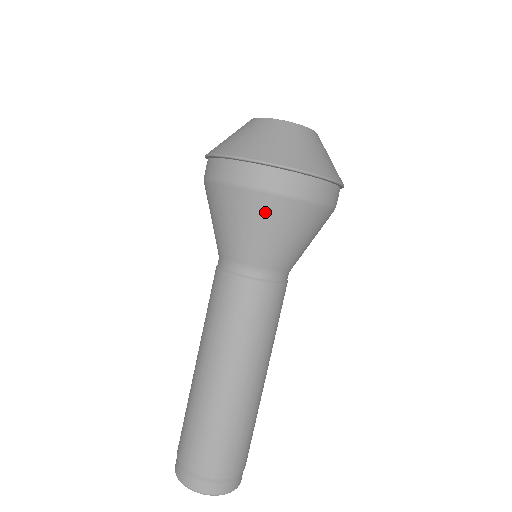
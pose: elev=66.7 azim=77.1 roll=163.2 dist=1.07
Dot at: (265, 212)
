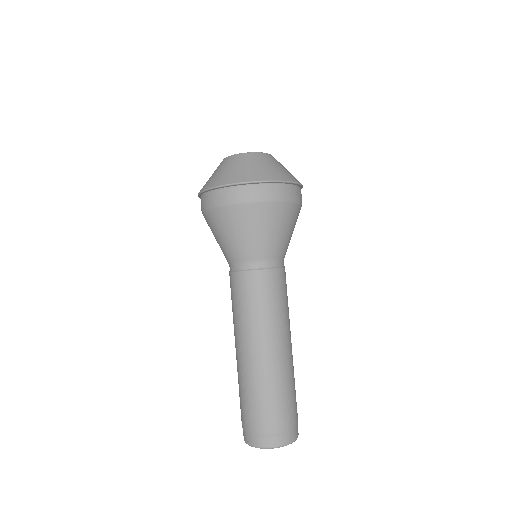
Dot at: (248, 218)
